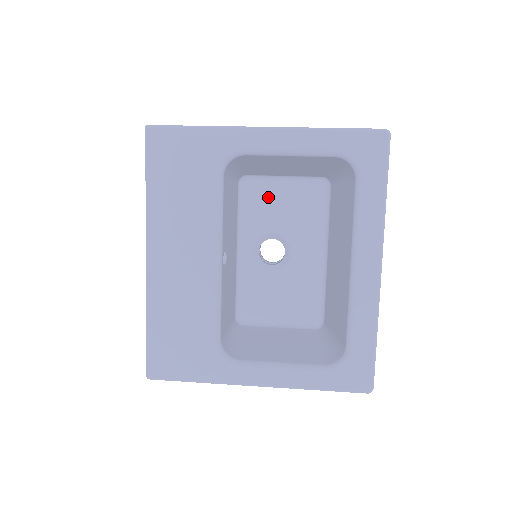
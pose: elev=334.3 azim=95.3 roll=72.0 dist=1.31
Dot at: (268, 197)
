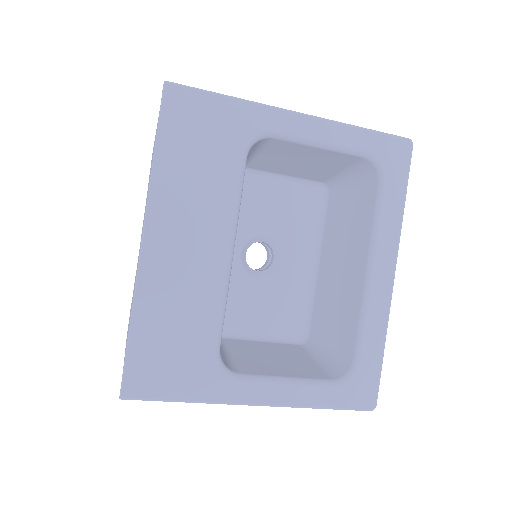
Dot at: (264, 195)
